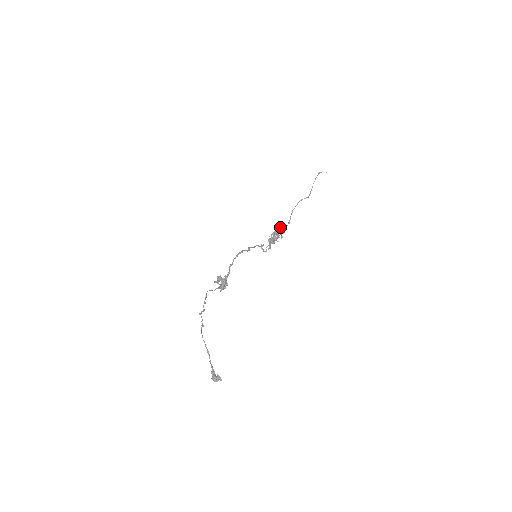
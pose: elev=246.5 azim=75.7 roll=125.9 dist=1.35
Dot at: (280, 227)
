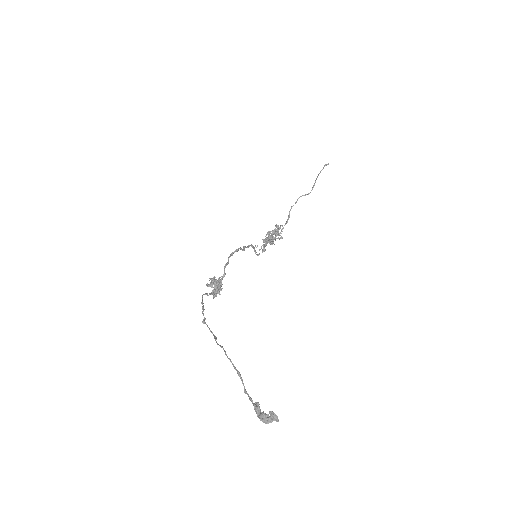
Dot at: (278, 226)
